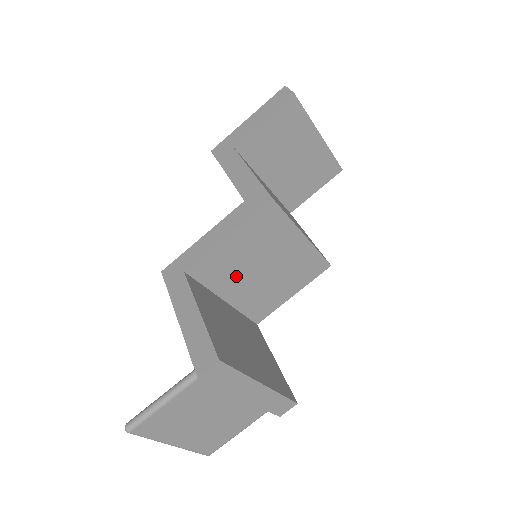
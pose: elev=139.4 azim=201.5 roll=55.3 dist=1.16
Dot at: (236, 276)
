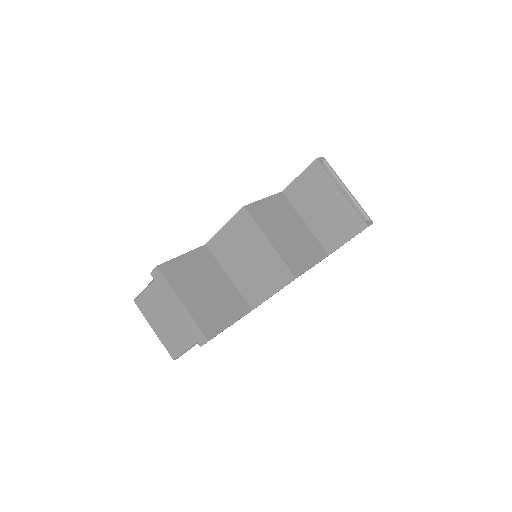
Dot at: (233, 260)
